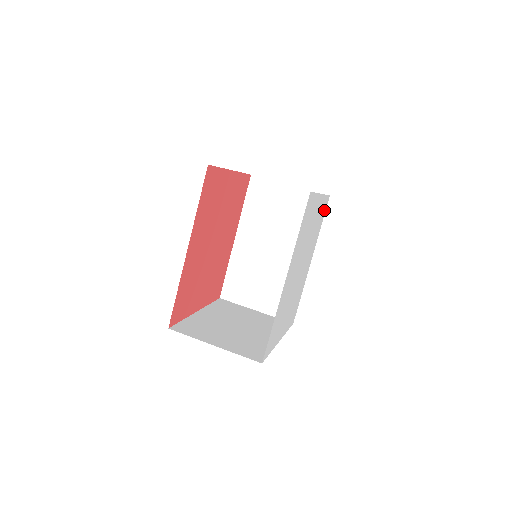
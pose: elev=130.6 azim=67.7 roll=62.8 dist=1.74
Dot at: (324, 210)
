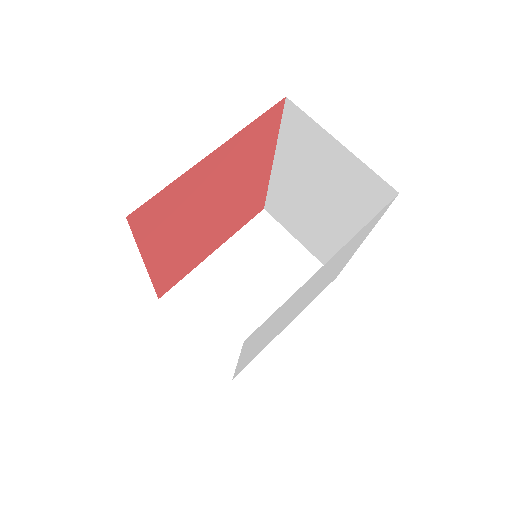
Dot at: (378, 216)
